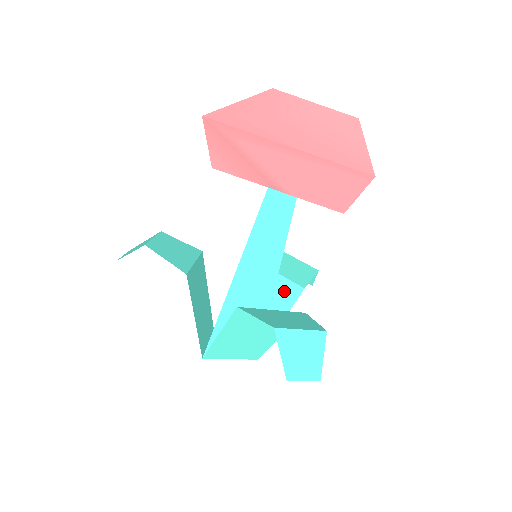
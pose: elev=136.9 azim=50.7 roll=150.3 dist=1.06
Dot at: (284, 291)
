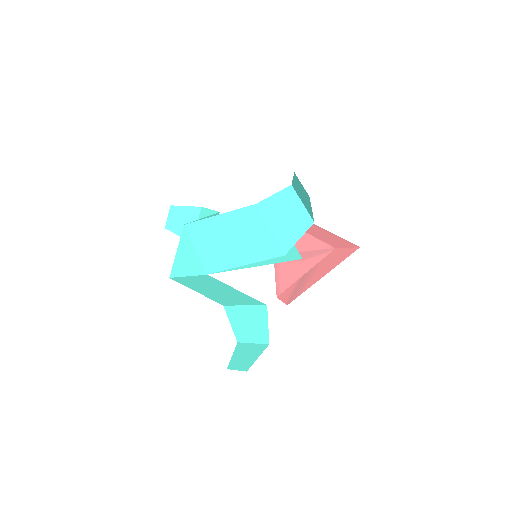
Dot at: (248, 301)
